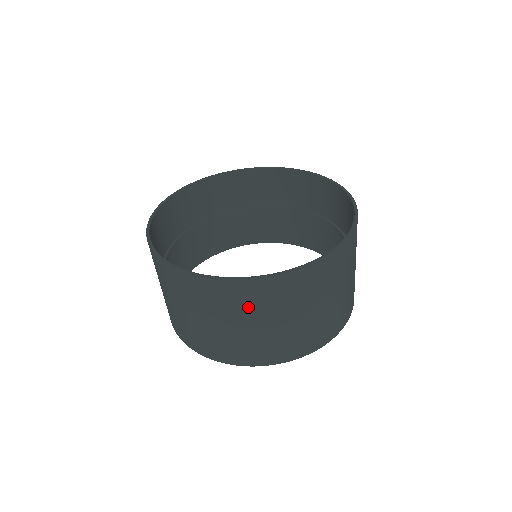
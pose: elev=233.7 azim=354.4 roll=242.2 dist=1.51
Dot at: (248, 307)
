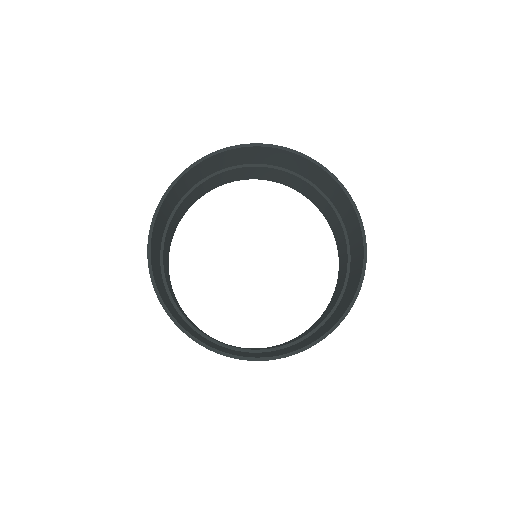
Dot at: occluded
